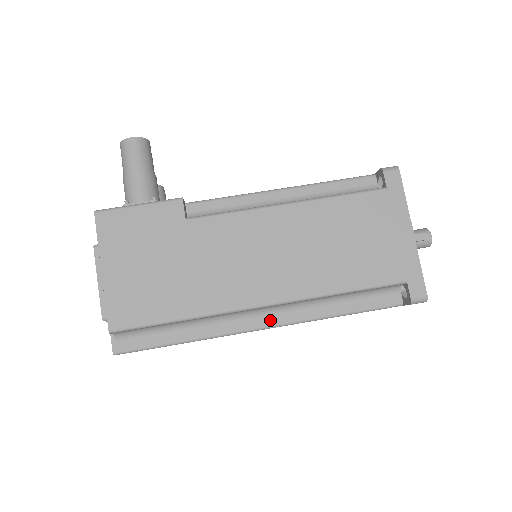
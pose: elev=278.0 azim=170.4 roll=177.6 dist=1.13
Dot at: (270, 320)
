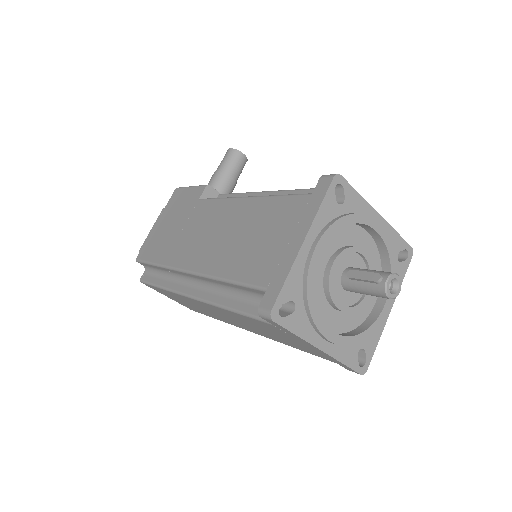
Dot at: (197, 292)
